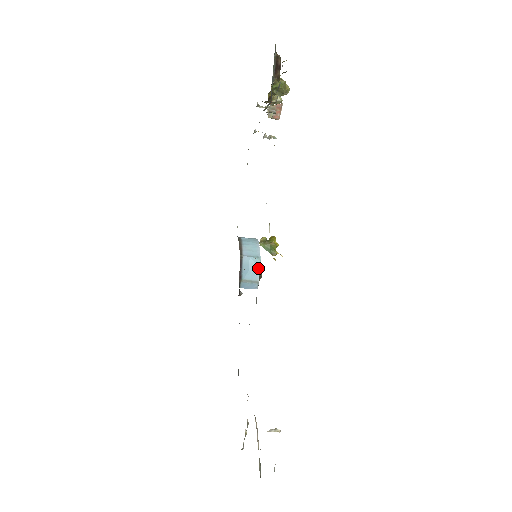
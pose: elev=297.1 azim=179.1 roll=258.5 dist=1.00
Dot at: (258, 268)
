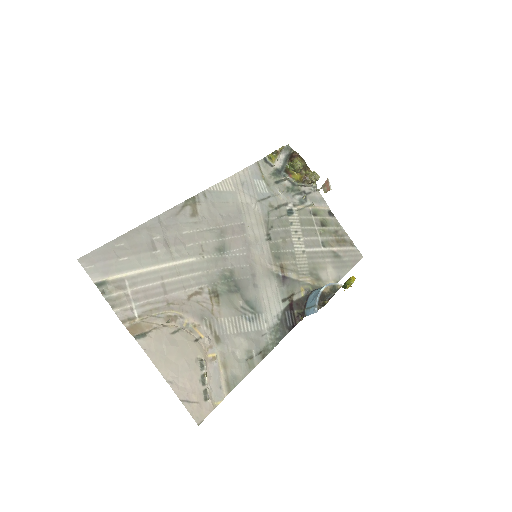
Dot at: (317, 295)
